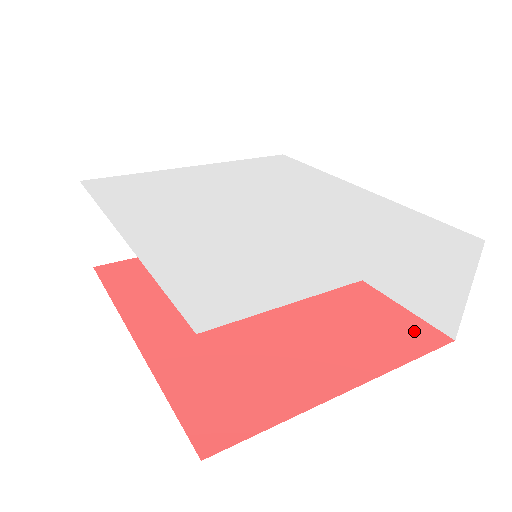
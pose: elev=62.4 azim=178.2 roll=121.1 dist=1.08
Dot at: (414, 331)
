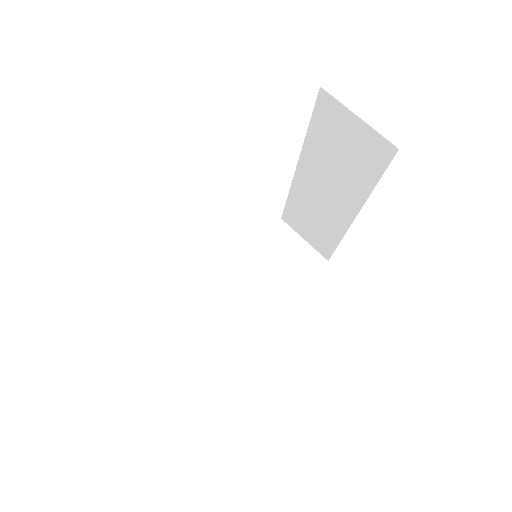
Dot at: occluded
